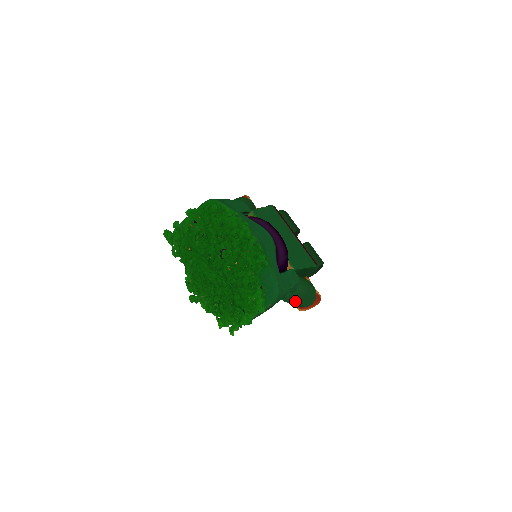
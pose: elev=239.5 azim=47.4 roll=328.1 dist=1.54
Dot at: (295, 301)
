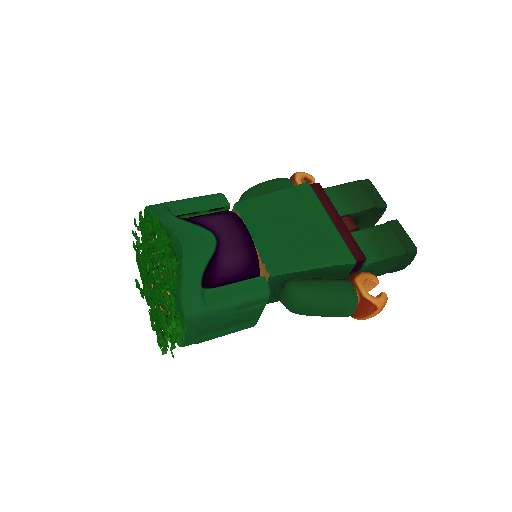
Dot at: (301, 313)
